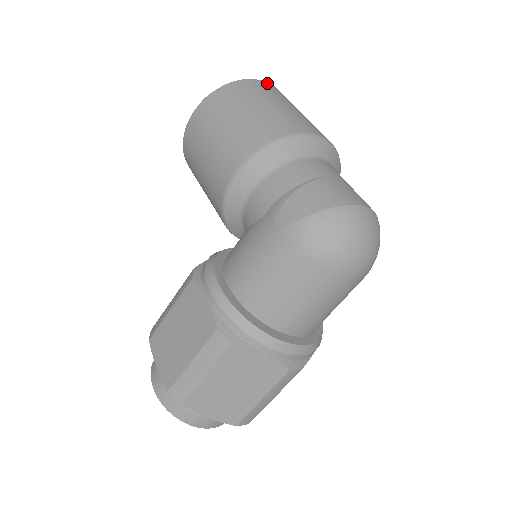
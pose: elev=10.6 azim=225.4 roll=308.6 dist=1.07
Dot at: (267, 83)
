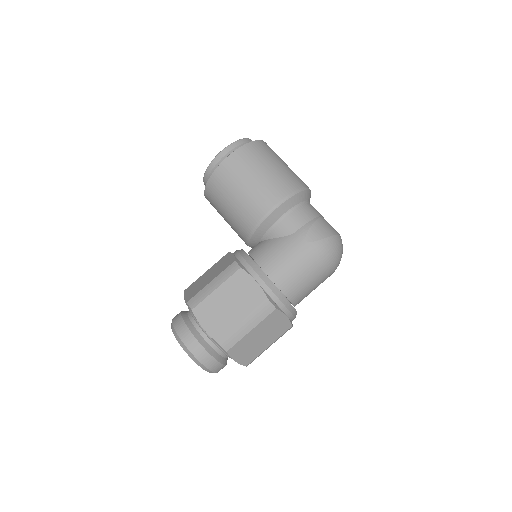
Dot at: occluded
